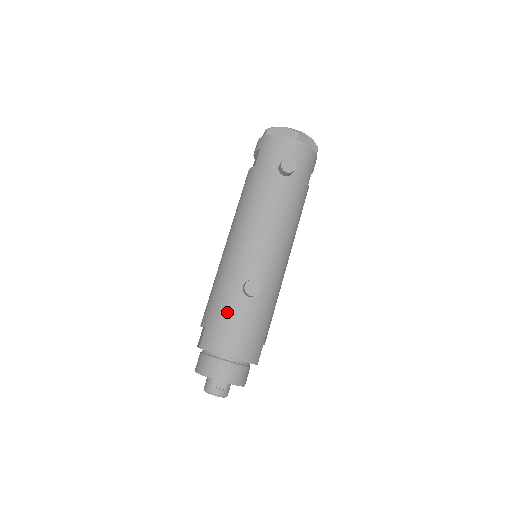
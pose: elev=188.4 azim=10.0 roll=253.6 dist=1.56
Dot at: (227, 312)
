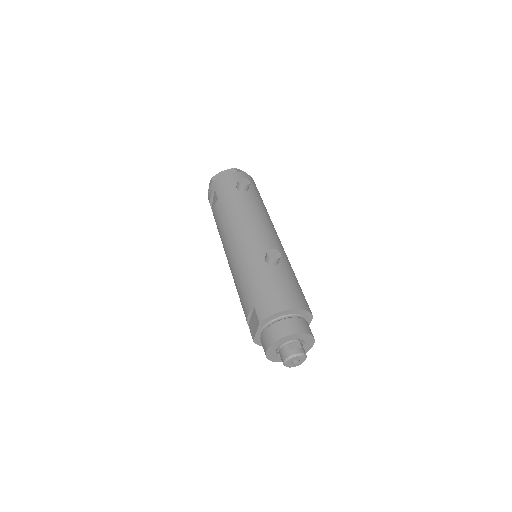
Dot at: (265, 282)
